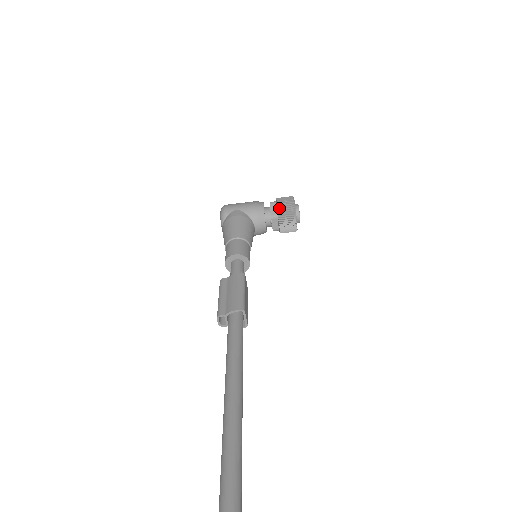
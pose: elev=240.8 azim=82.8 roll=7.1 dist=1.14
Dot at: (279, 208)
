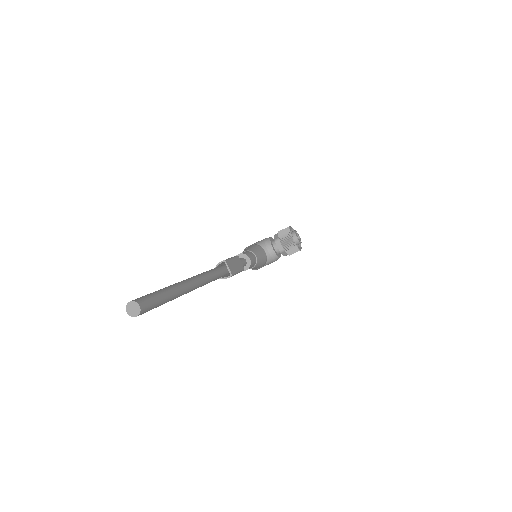
Dot at: (279, 233)
